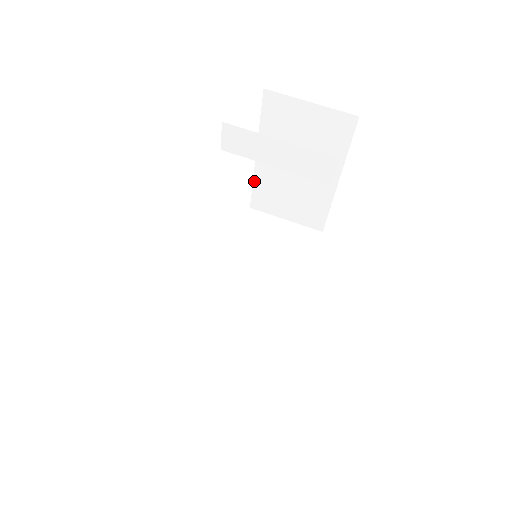
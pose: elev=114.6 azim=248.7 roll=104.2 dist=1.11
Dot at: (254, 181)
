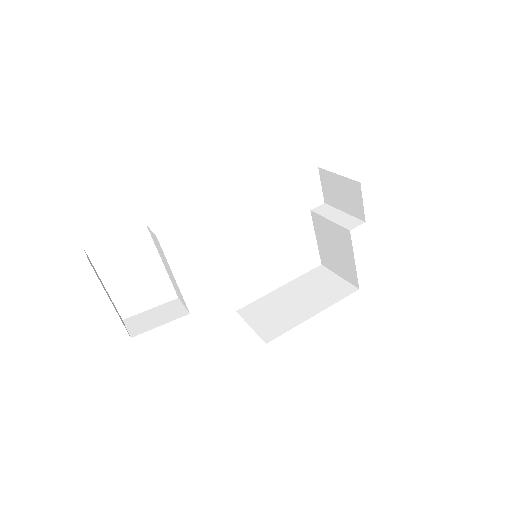
Dot at: (261, 298)
